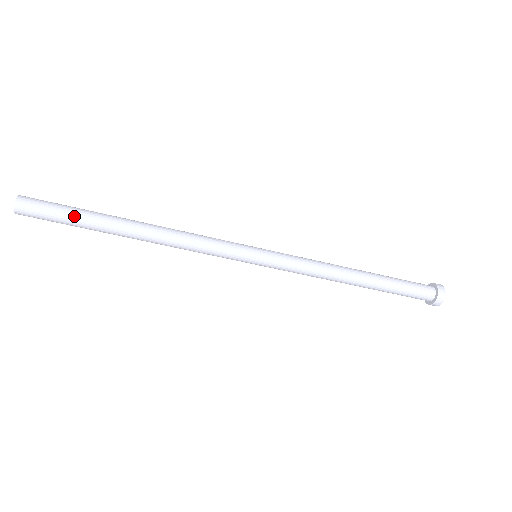
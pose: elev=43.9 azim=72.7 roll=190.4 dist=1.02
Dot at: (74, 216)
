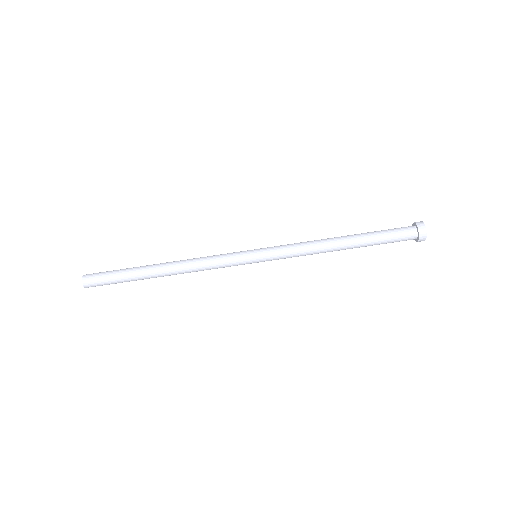
Dot at: (120, 276)
